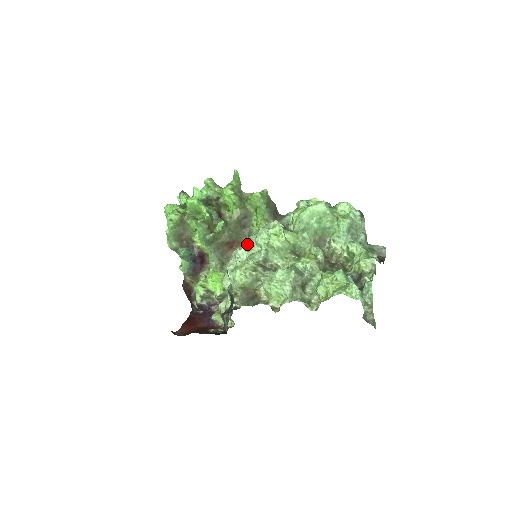
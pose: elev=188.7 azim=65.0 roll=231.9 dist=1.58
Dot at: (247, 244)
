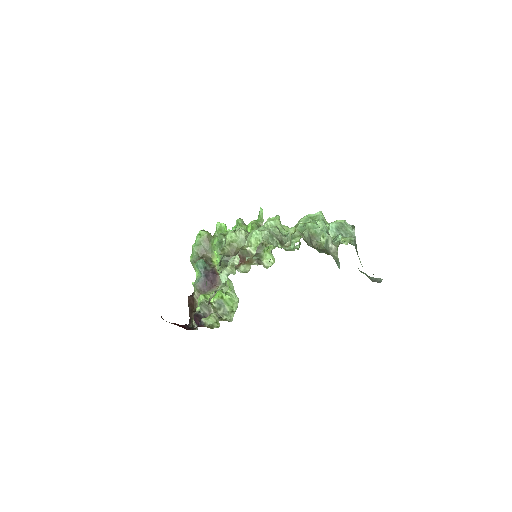
Dot at: occluded
